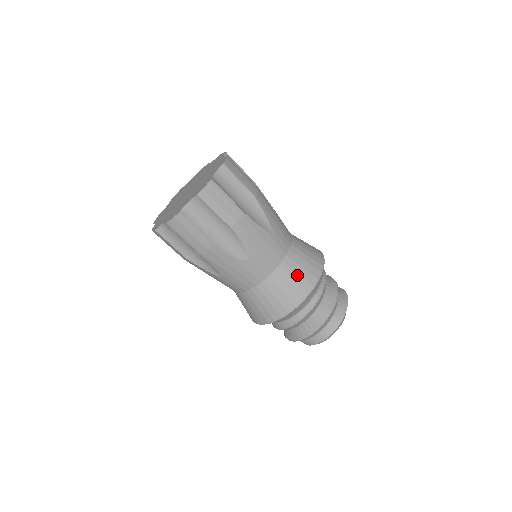
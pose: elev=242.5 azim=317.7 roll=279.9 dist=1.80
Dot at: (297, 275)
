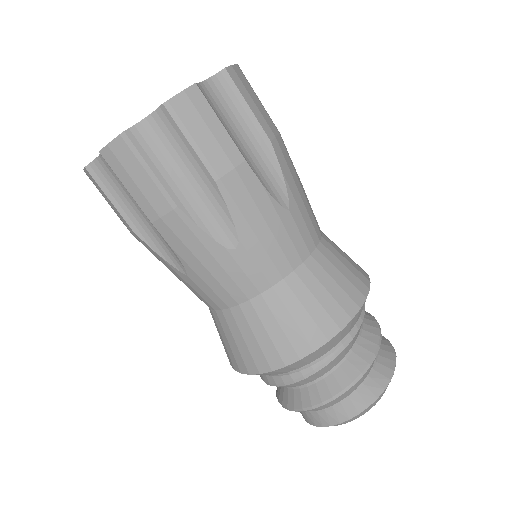
Dot at: (264, 334)
